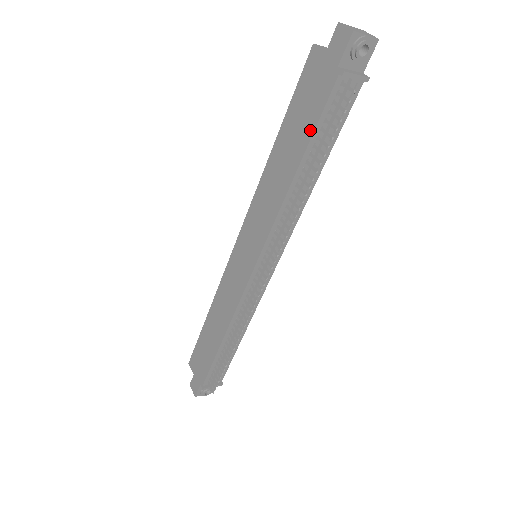
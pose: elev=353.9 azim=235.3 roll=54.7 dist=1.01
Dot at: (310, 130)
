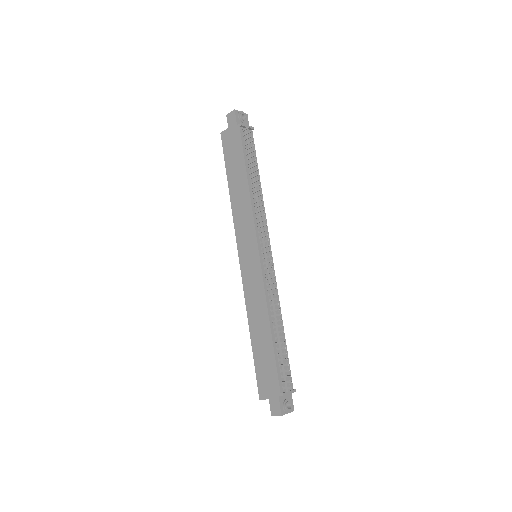
Dot at: (242, 157)
